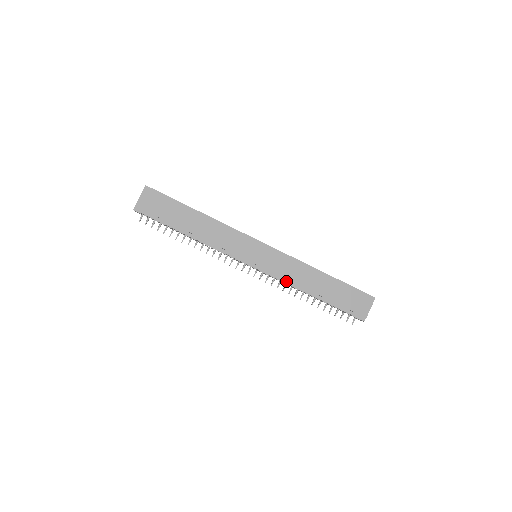
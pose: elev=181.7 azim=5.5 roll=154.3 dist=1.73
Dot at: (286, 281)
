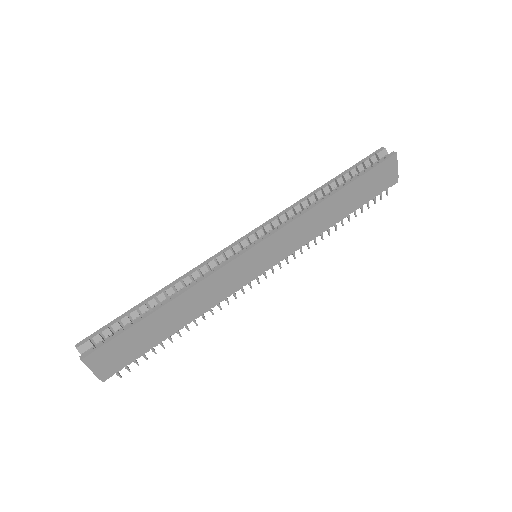
Dot at: (306, 241)
